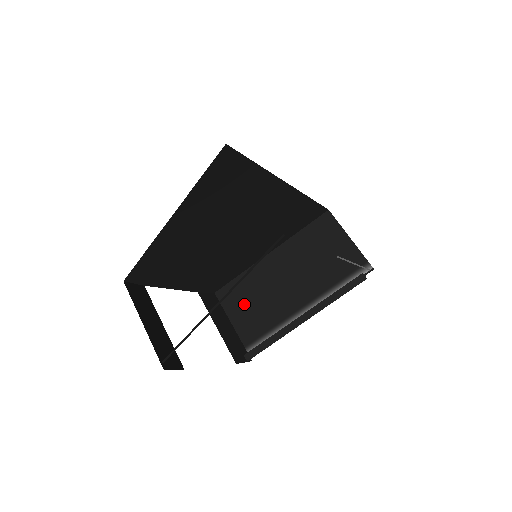
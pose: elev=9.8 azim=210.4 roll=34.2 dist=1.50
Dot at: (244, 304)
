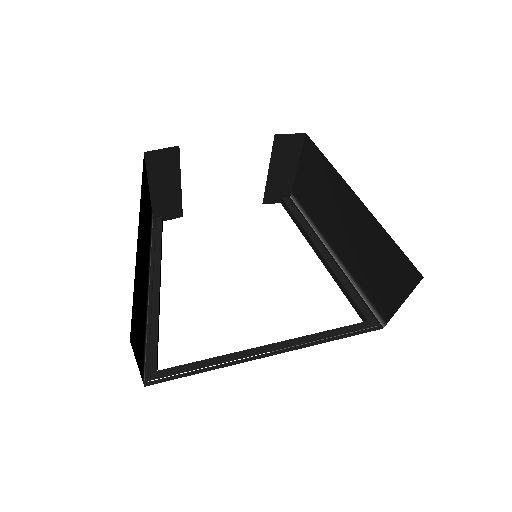
Dot at: (312, 178)
